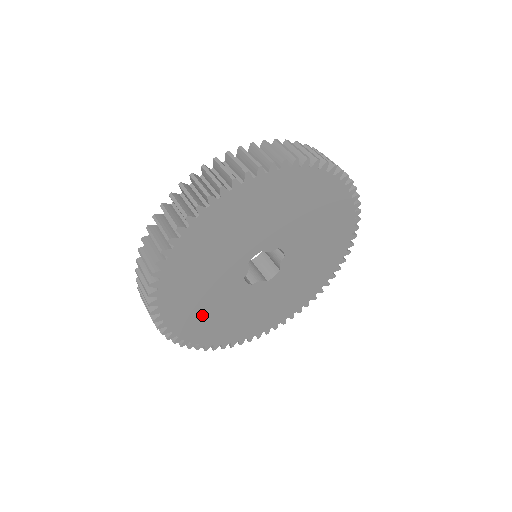
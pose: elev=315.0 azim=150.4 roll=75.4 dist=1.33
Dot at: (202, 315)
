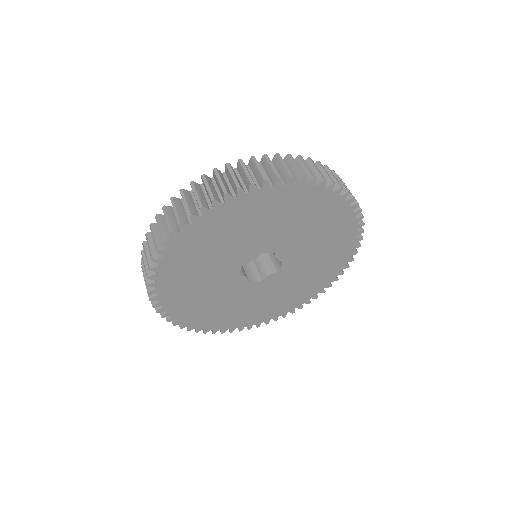
Dot at: (236, 313)
